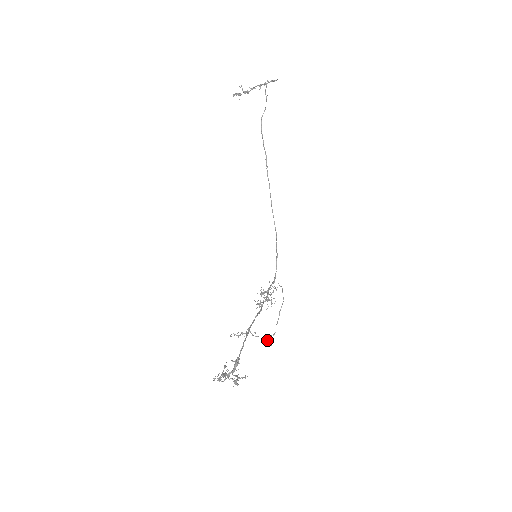
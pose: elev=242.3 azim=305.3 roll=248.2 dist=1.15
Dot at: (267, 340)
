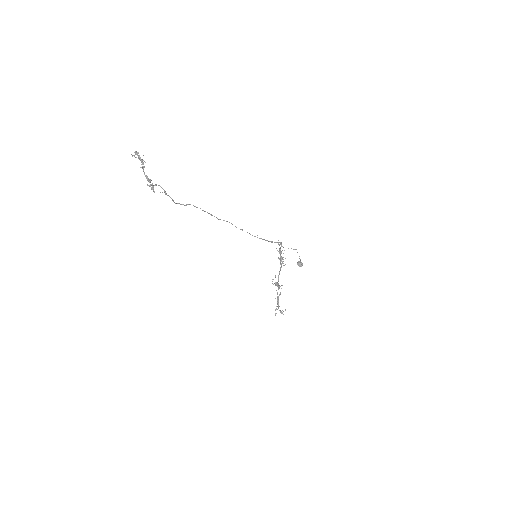
Dot at: (298, 265)
